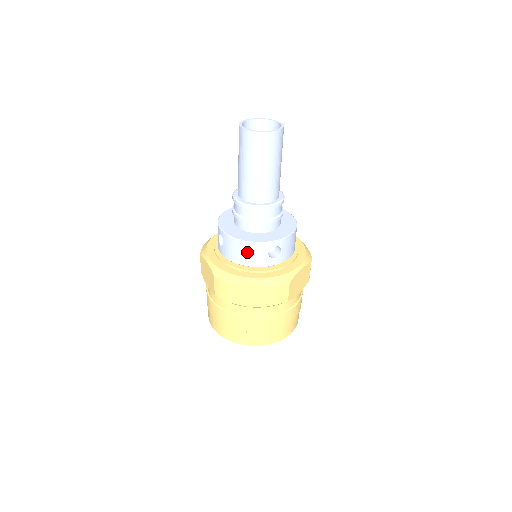
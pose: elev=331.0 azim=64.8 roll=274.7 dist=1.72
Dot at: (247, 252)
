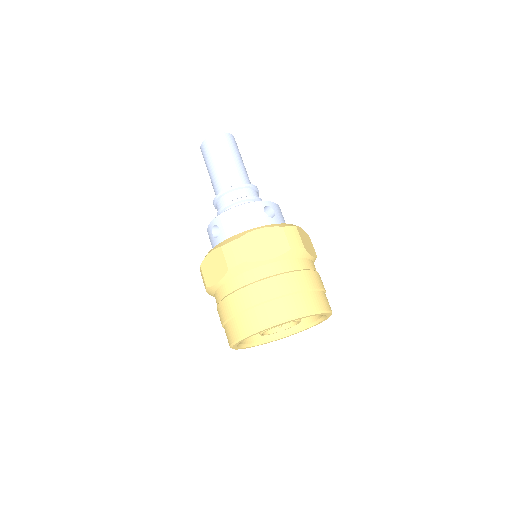
Dot at: (244, 215)
